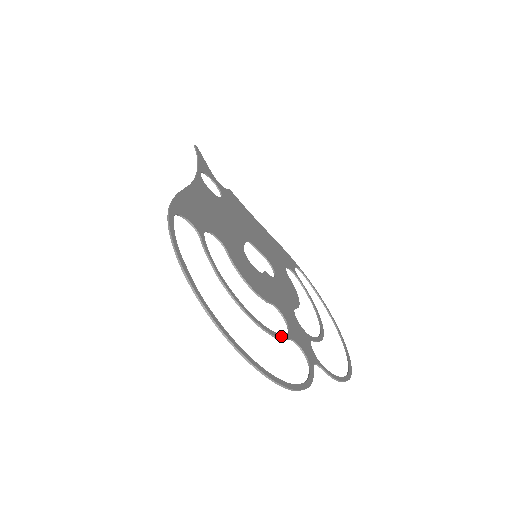
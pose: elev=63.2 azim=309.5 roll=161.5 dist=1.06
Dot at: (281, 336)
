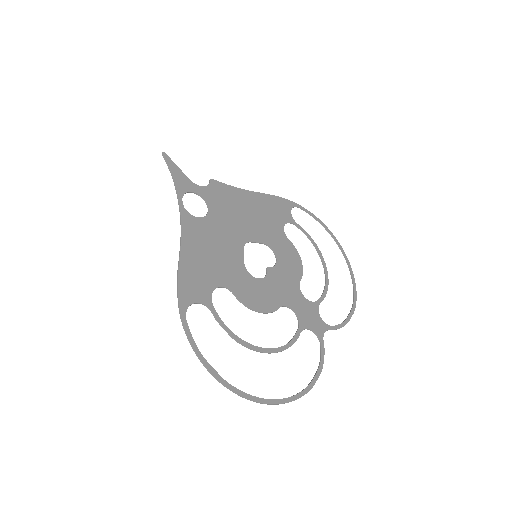
Dot at: (294, 340)
